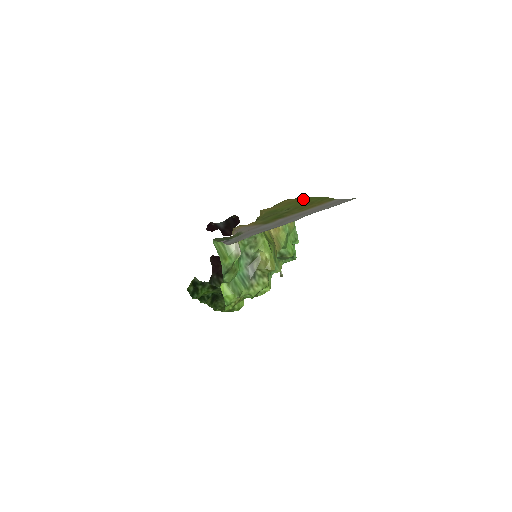
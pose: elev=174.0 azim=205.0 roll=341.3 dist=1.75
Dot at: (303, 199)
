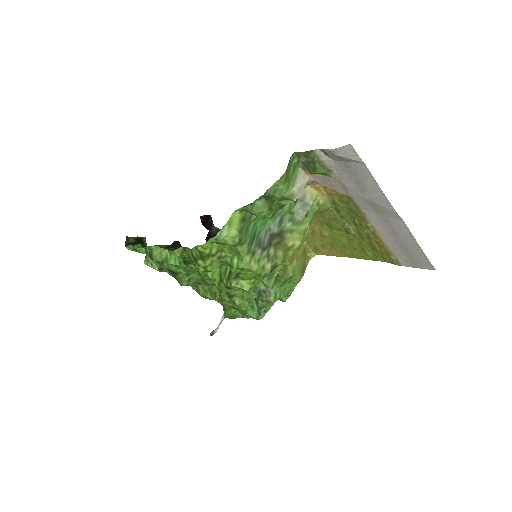
Dot at: (348, 253)
